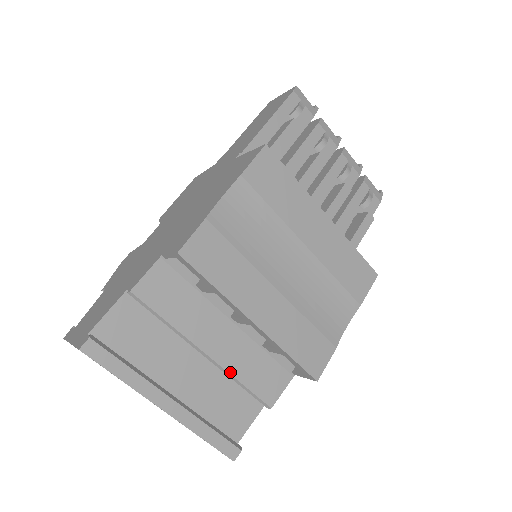
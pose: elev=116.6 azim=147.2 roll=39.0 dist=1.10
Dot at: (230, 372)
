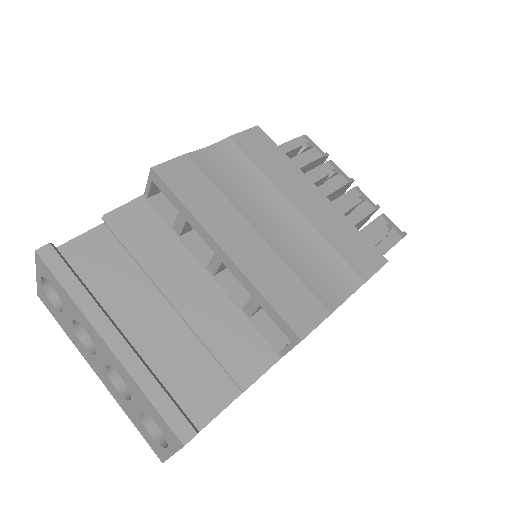
Dot at: (197, 326)
